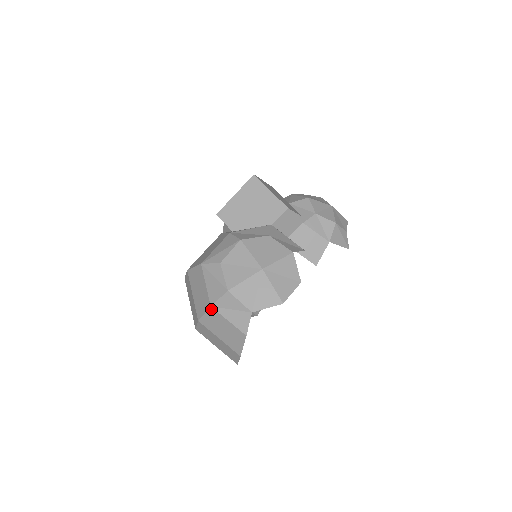
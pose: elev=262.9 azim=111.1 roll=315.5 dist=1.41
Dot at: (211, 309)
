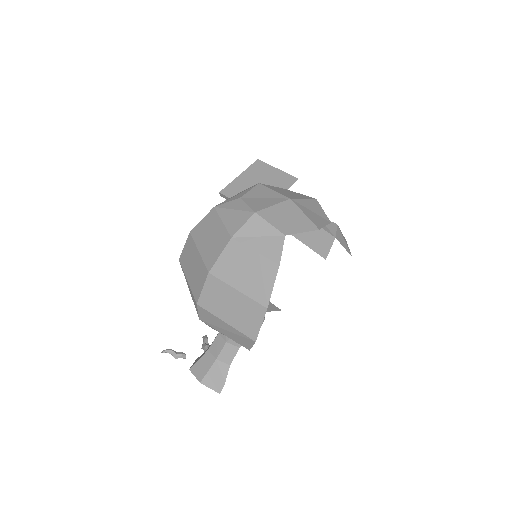
Dot at: (231, 242)
